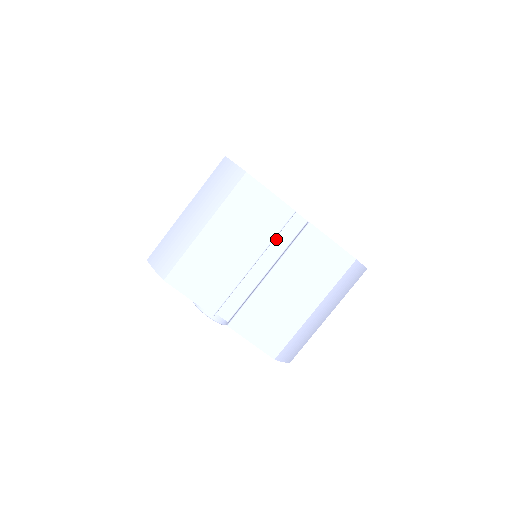
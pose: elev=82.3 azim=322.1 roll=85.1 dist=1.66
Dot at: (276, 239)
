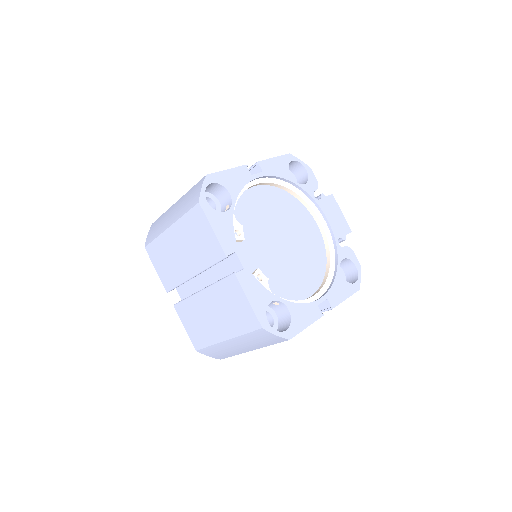
Dot at: occluded
